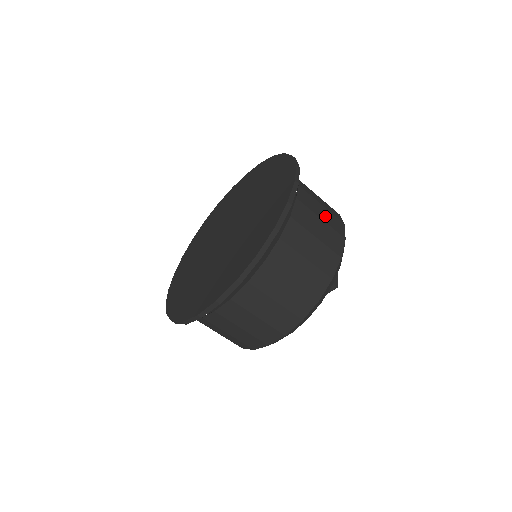
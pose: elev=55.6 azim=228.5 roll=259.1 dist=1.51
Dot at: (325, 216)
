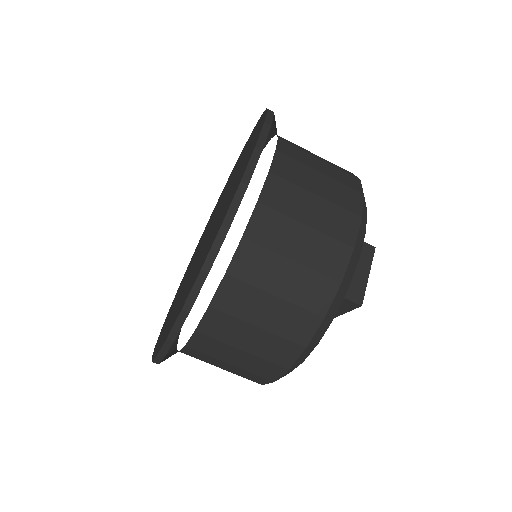
Dot at: (317, 216)
